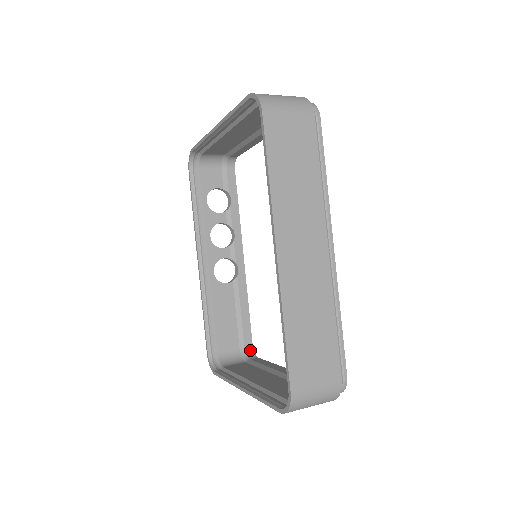
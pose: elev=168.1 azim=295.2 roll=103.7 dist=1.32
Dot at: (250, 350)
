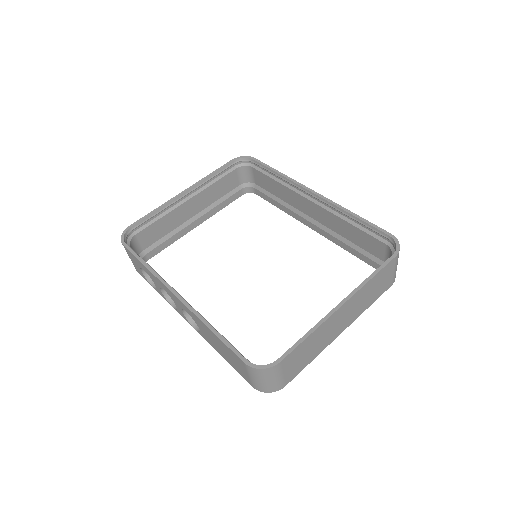
Dot at: occluded
